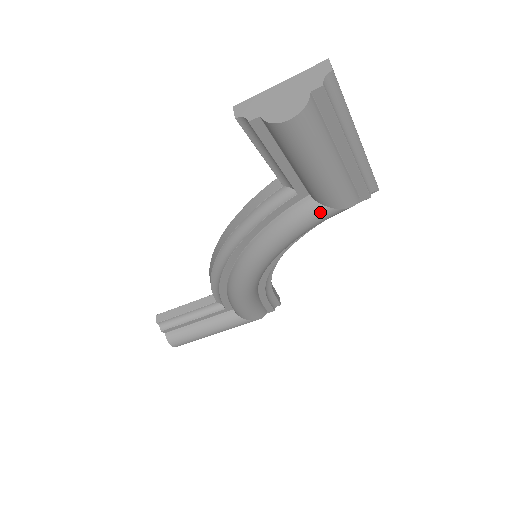
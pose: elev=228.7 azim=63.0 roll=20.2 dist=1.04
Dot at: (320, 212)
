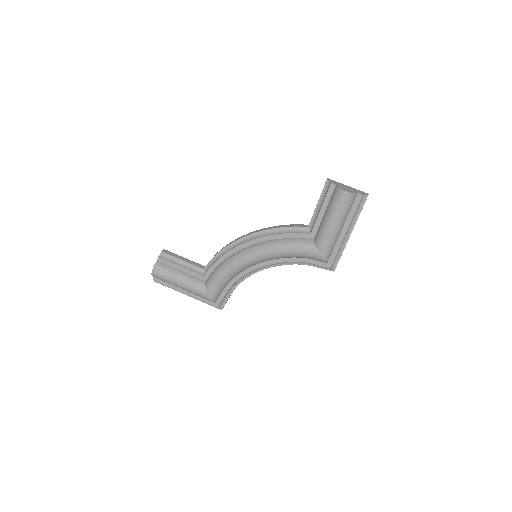
Dot at: (312, 248)
